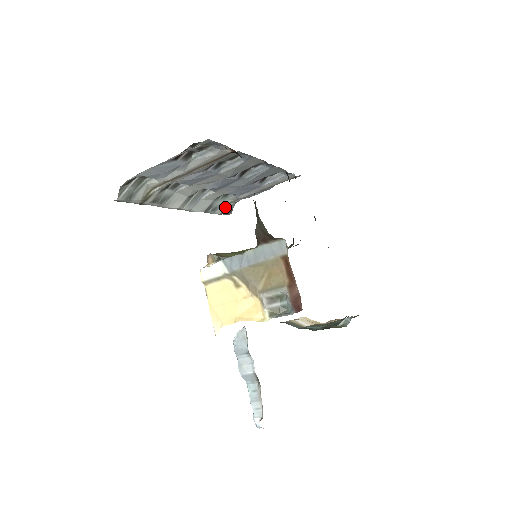
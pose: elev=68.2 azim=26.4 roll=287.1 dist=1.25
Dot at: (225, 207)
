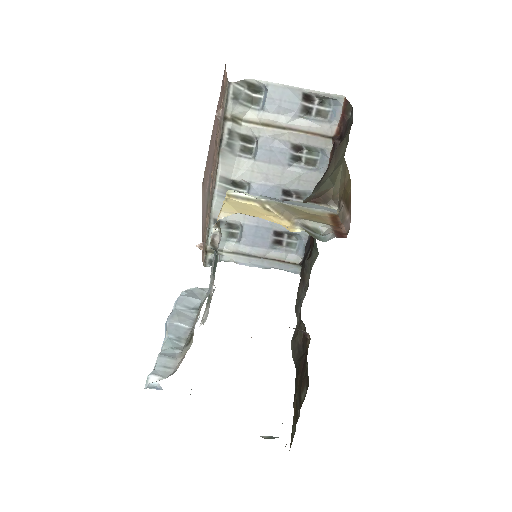
Dot at: occluded
